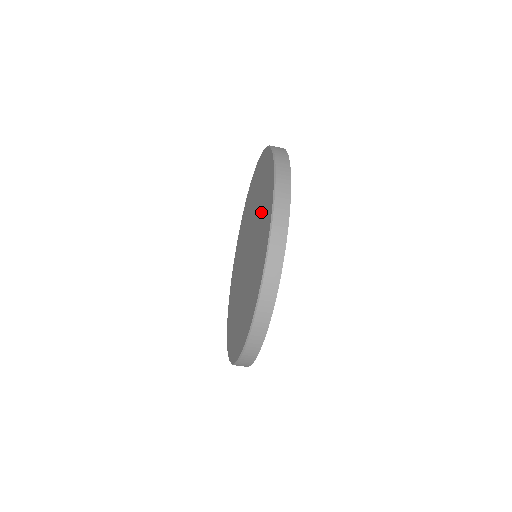
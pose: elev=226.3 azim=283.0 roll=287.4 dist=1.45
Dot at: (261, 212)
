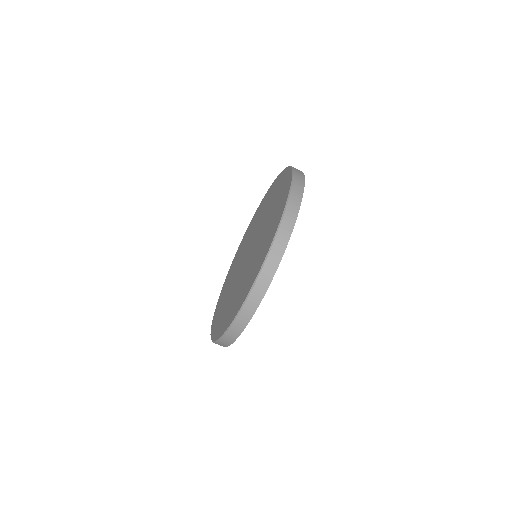
Dot at: (270, 222)
